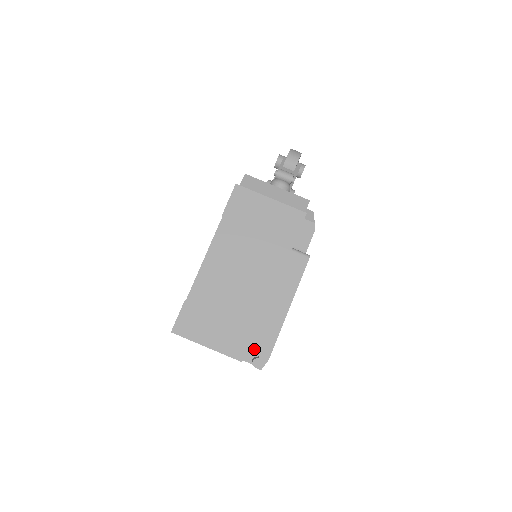
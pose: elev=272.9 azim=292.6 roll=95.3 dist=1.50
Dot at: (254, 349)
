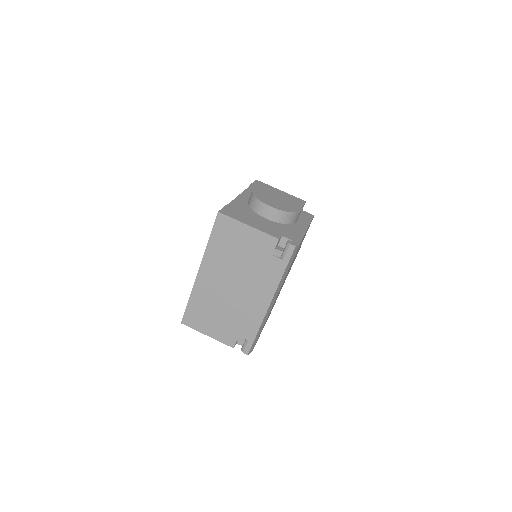
Dot at: (287, 236)
